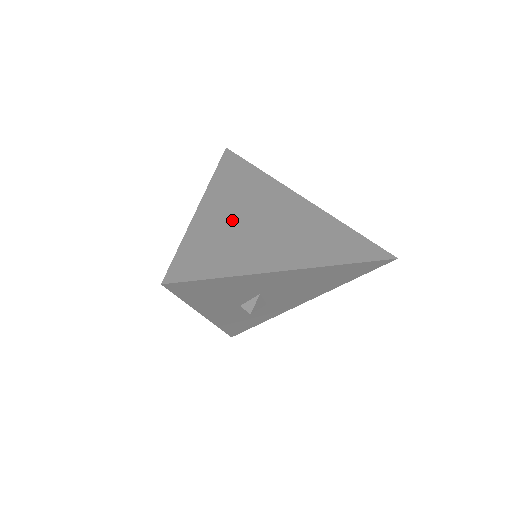
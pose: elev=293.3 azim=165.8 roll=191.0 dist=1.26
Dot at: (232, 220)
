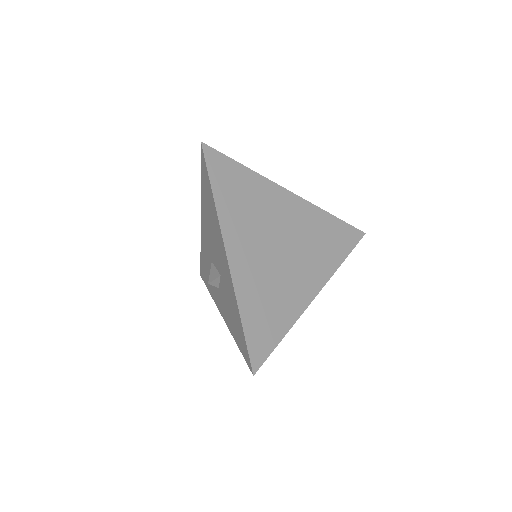
Dot at: (259, 265)
